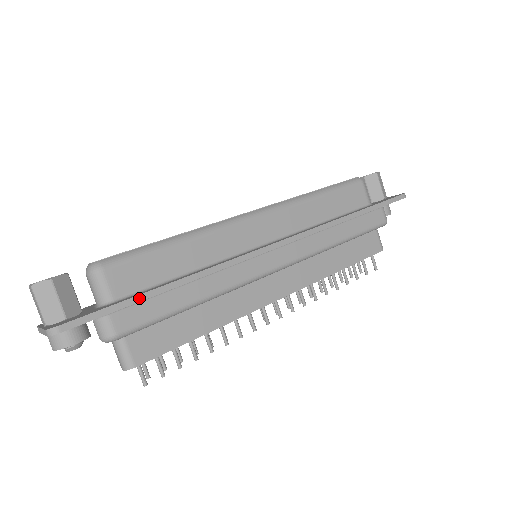
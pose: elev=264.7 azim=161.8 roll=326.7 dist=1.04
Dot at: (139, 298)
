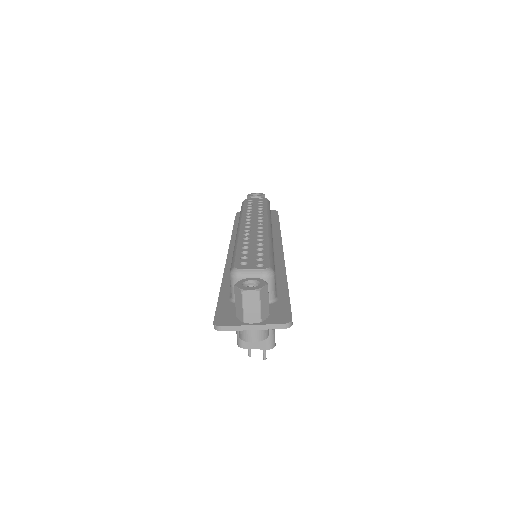
Dot at: occluded
